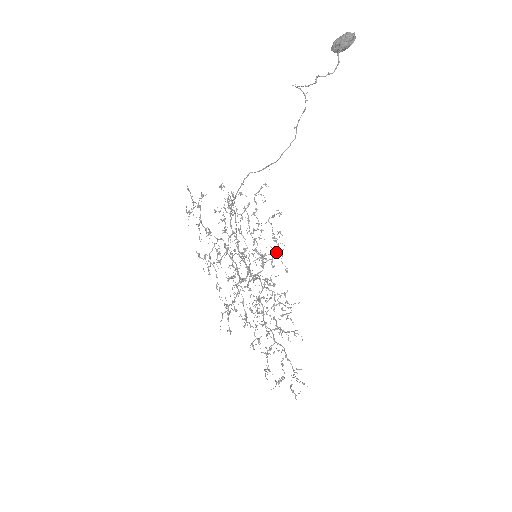
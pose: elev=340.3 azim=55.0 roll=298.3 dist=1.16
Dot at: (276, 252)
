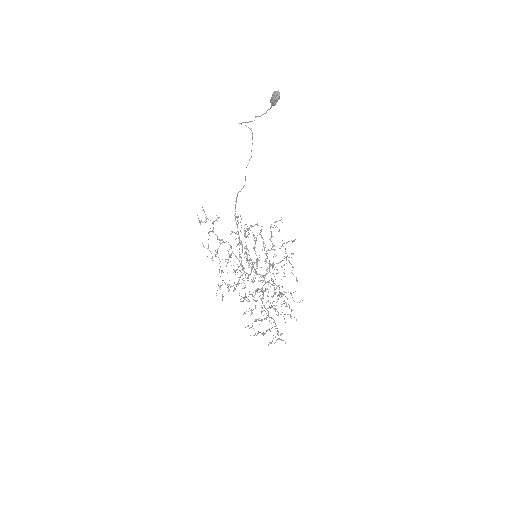
Dot at: occluded
